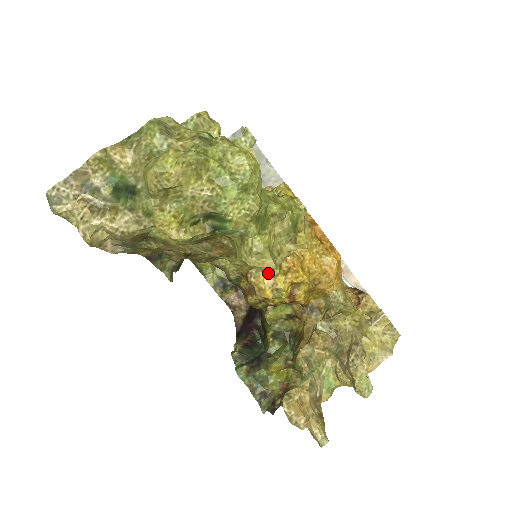
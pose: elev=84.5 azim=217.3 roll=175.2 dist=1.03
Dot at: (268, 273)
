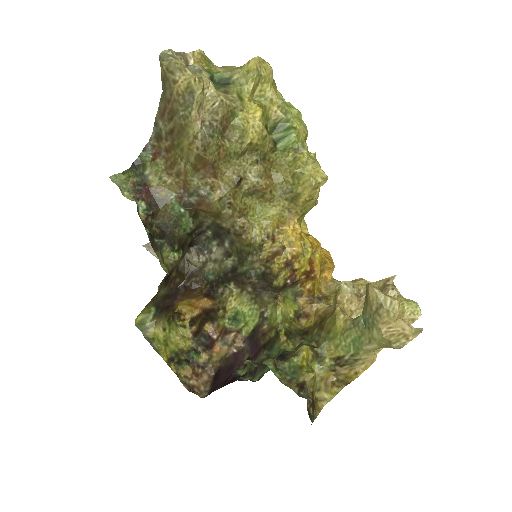
Dot at: (294, 229)
